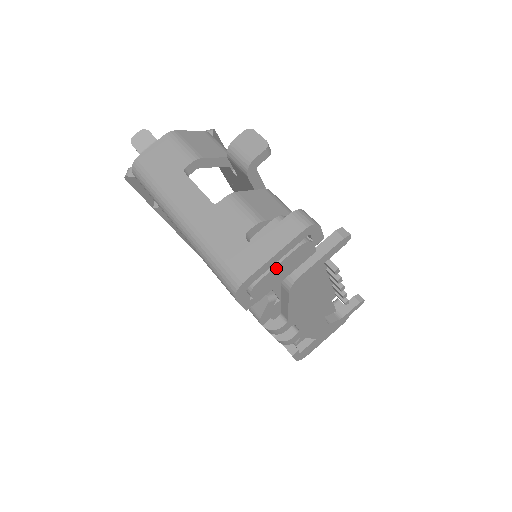
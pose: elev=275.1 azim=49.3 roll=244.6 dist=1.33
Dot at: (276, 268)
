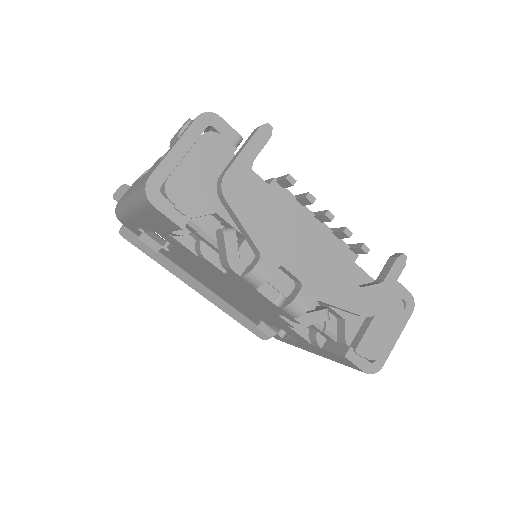
Dot at: (185, 163)
